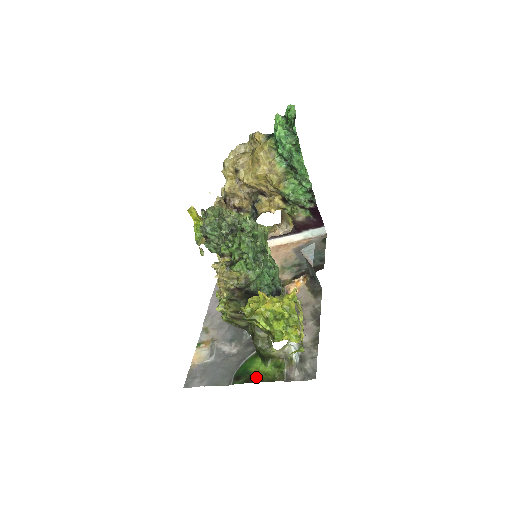
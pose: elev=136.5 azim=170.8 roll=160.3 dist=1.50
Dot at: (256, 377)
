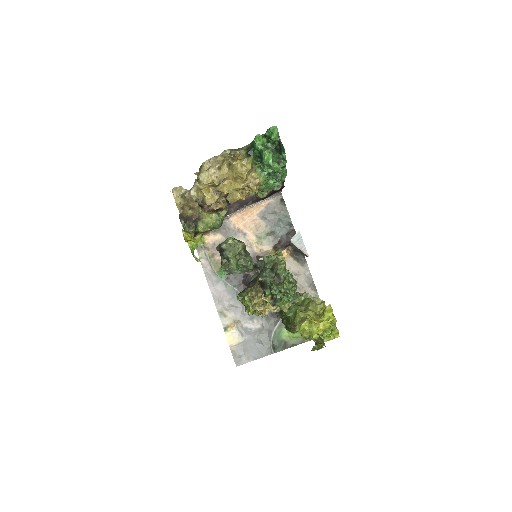
Dot at: (289, 343)
